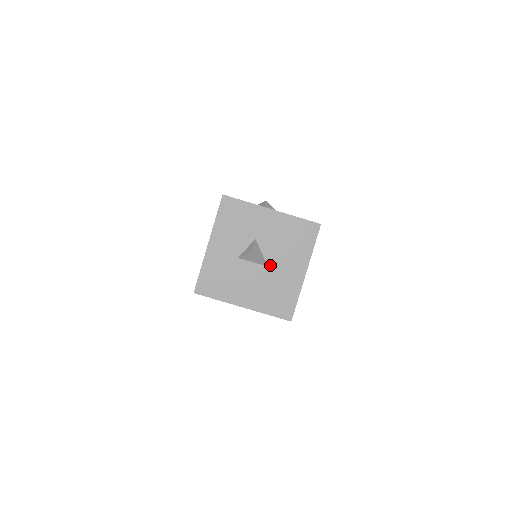
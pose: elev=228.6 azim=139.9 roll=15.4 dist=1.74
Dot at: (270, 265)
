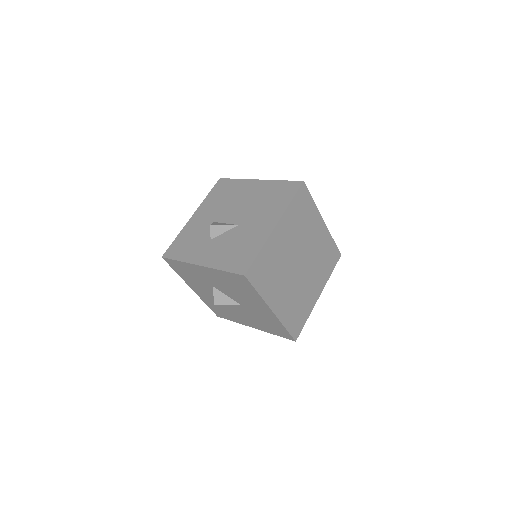
Dot at: (241, 304)
